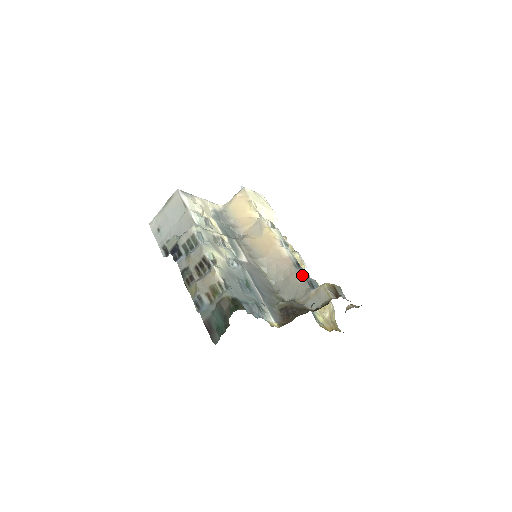
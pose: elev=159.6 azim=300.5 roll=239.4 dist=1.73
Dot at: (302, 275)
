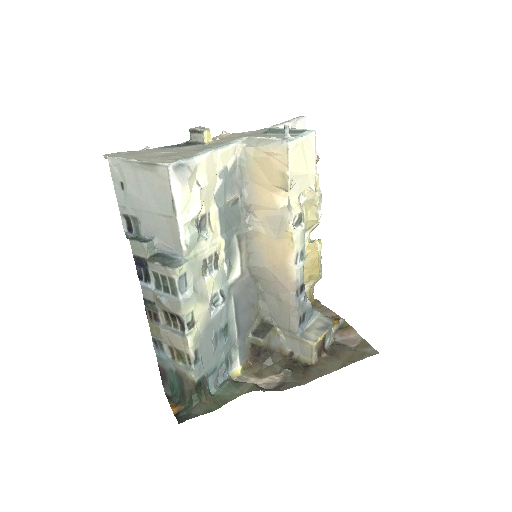
Dot at: (298, 309)
